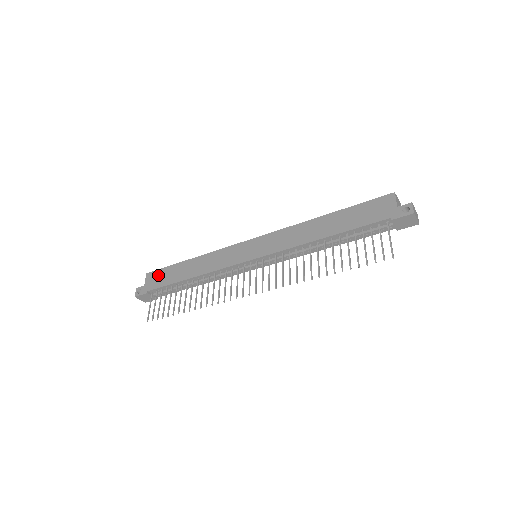
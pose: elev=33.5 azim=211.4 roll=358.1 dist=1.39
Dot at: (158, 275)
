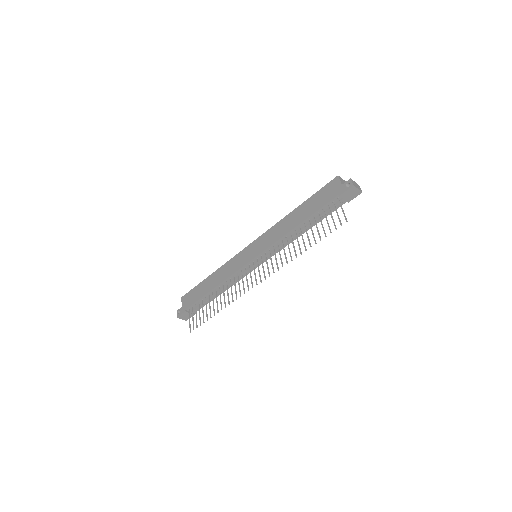
Dot at: (190, 295)
